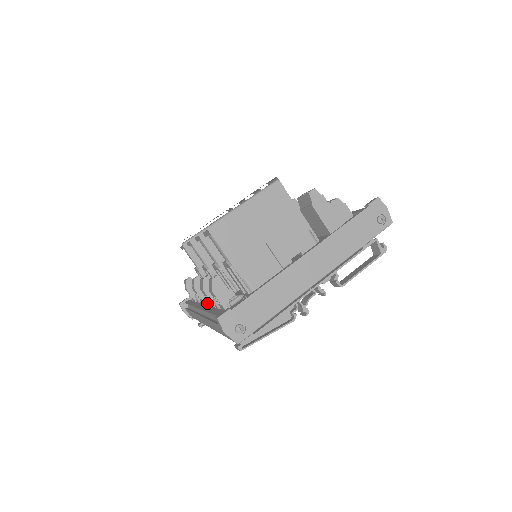
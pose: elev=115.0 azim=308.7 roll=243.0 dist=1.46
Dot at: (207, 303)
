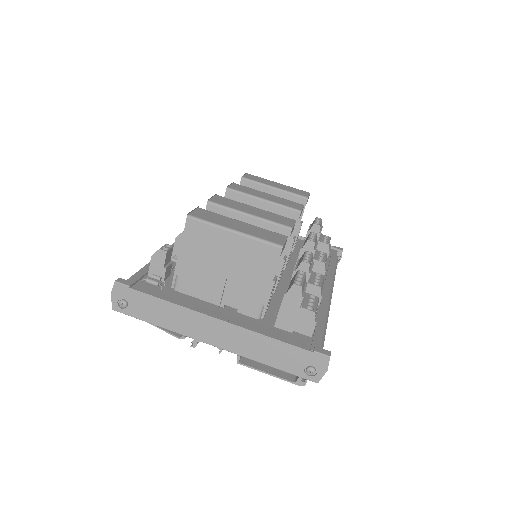
Dot at: occluded
